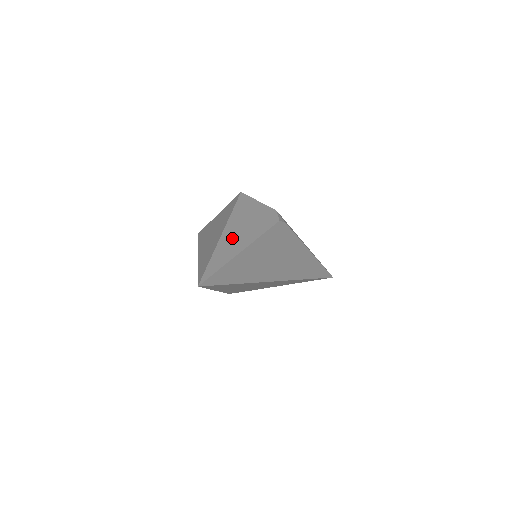
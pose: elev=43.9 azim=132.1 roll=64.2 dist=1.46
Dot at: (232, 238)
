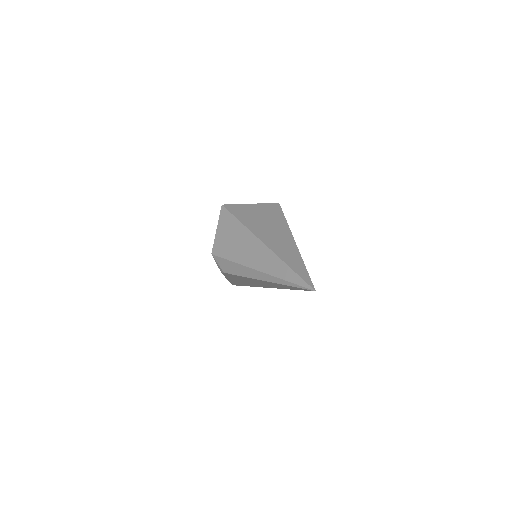
Dot at: occluded
